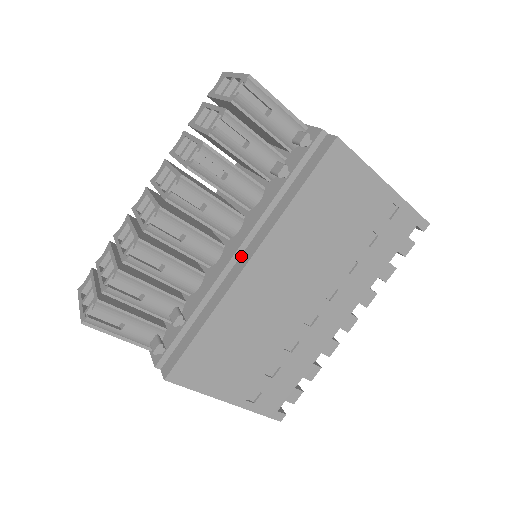
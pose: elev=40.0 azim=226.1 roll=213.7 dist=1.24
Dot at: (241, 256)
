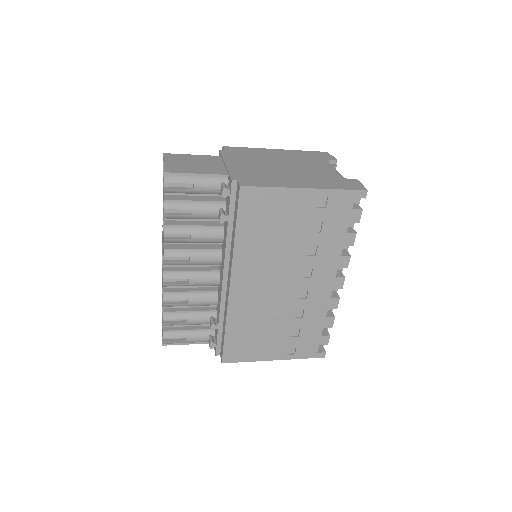
Dot at: (228, 279)
